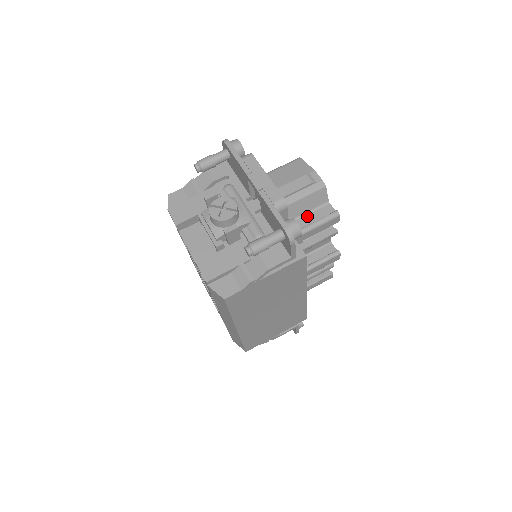
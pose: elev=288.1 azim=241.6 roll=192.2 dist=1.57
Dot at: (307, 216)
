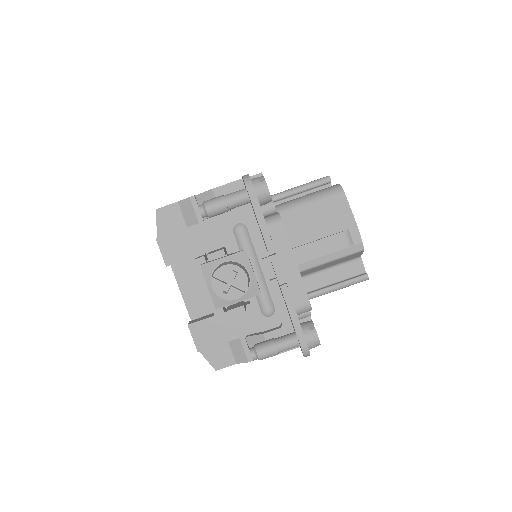
Dot at: (330, 271)
